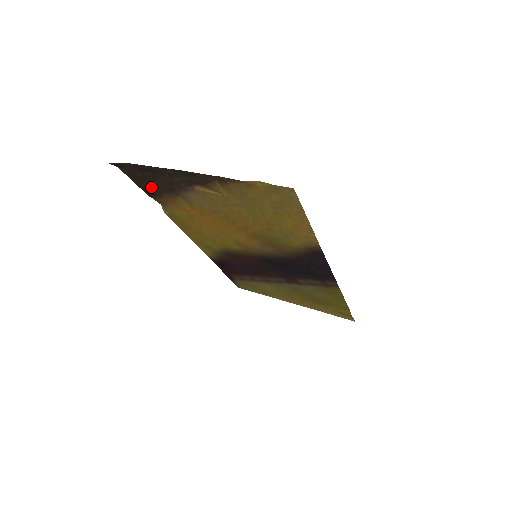
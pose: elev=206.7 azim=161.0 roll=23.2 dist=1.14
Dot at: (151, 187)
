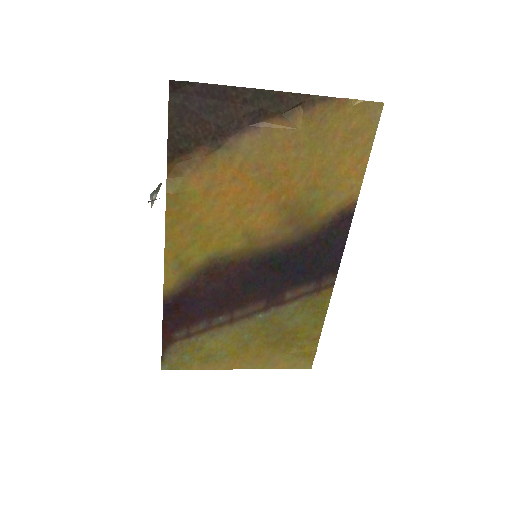
Dot at: (191, 132)
